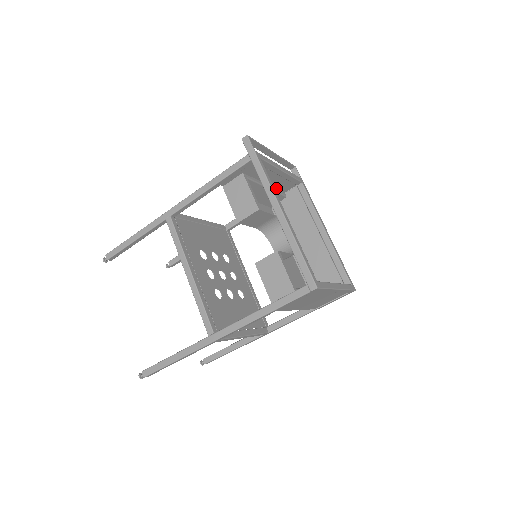
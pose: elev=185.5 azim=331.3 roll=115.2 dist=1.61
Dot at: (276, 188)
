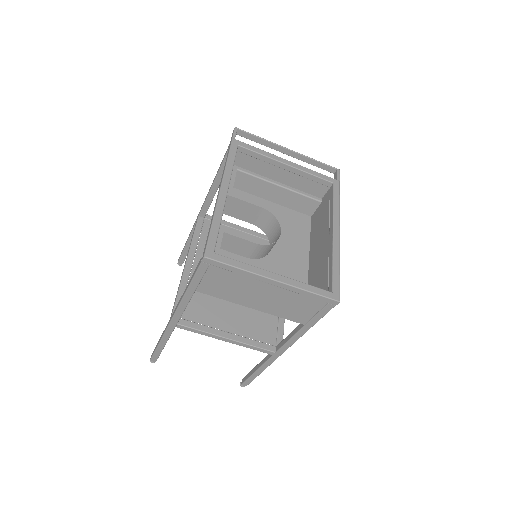
Dot at: (302, 190)
